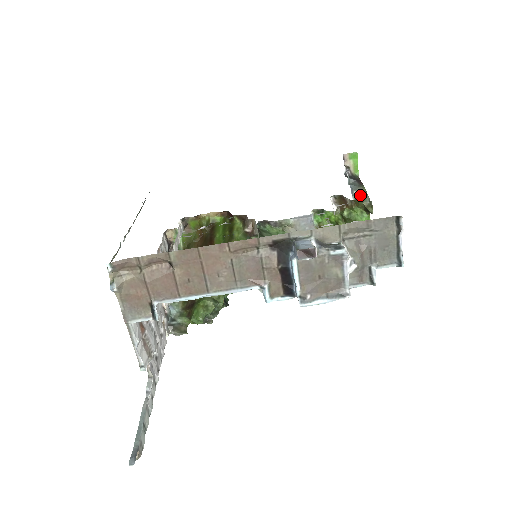
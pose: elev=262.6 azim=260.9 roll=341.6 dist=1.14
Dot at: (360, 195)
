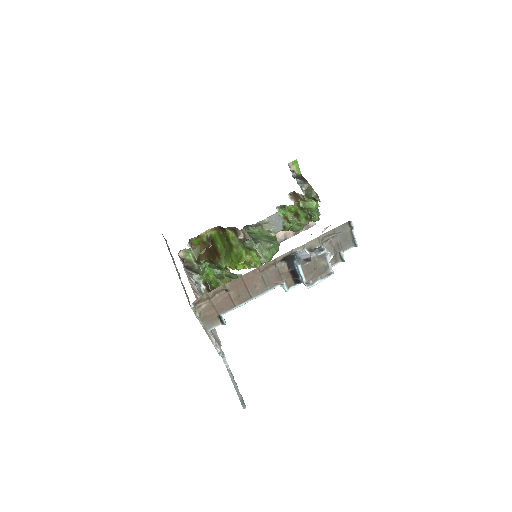
Dot at: (308, 190)
